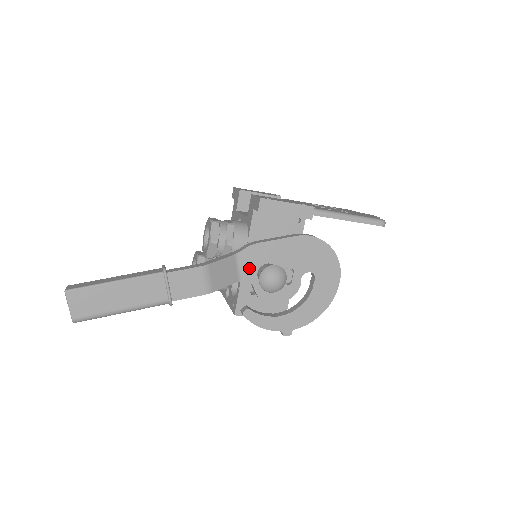
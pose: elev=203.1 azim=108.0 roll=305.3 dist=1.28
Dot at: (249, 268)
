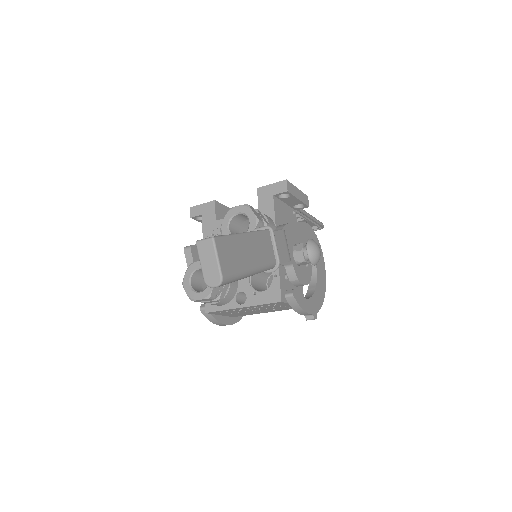
Dot at: (288, 247)
